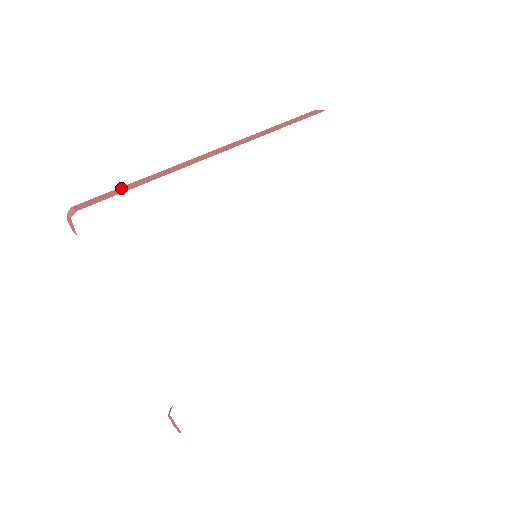
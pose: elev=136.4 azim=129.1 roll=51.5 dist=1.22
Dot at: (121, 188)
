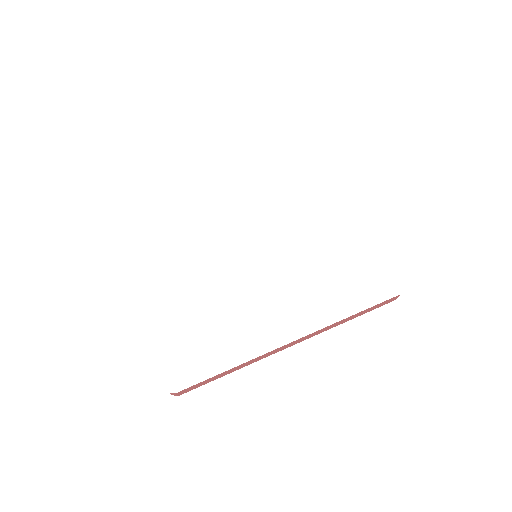
Dot at: occluded
